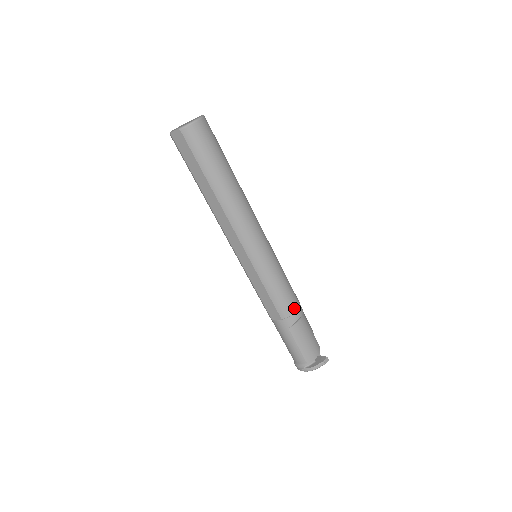
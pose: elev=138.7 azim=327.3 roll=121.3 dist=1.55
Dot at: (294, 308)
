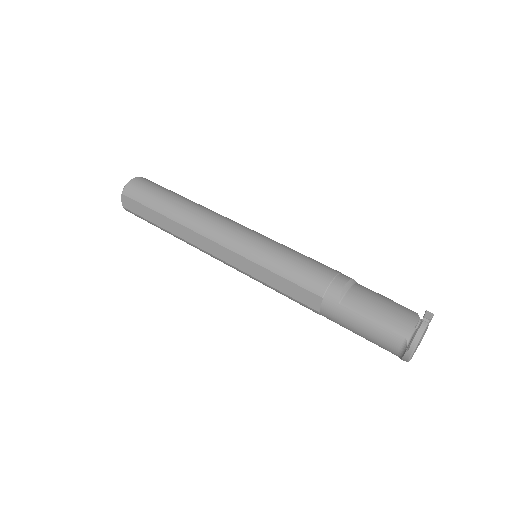
Dot at: (329, 276)
